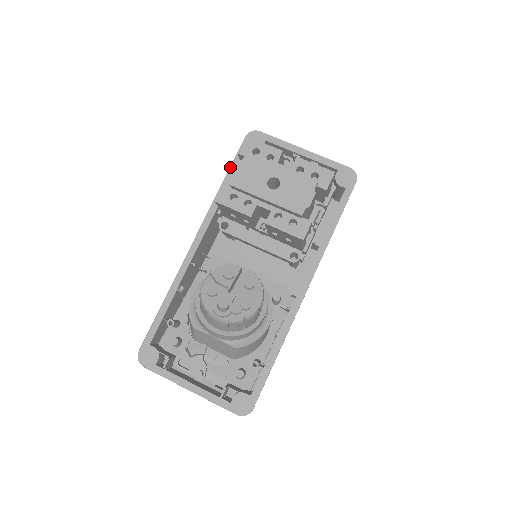
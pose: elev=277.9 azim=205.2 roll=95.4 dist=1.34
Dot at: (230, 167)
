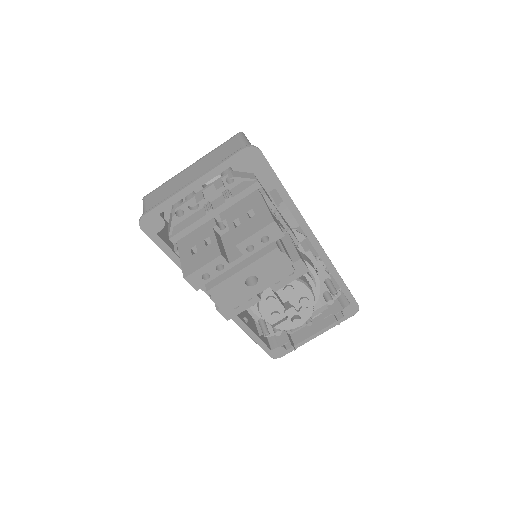
Dot at: occluded
